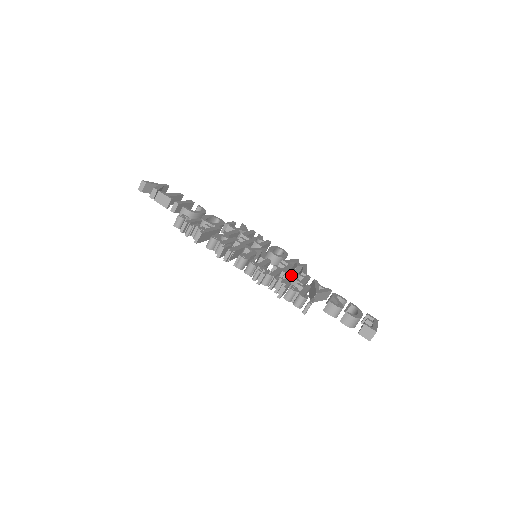
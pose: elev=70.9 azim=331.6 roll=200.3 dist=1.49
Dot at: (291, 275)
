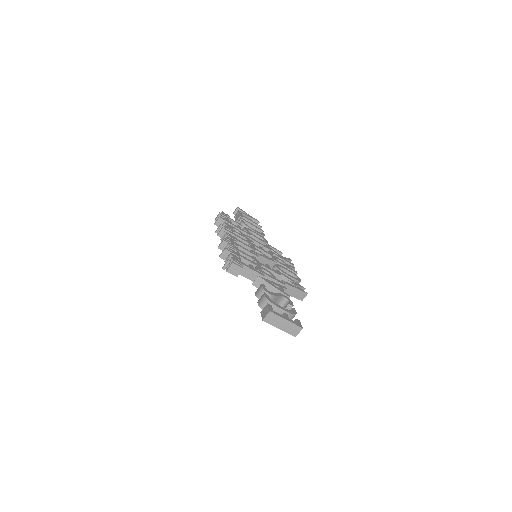
Dot at: (258, 264)
